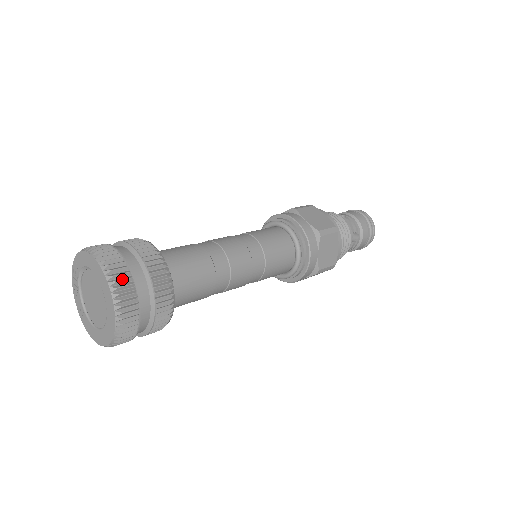
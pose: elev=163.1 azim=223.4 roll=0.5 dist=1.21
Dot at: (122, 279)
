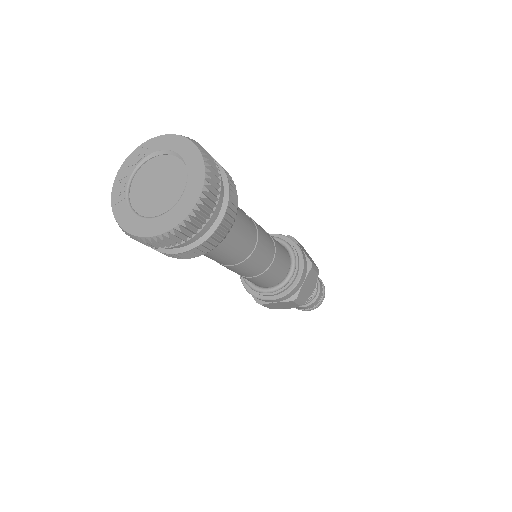
Dot at: (215, 174)
